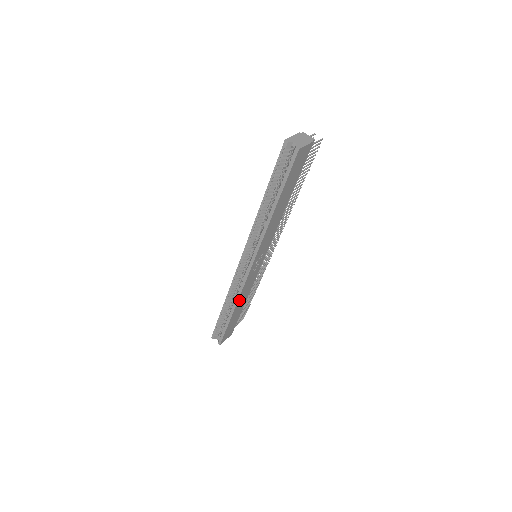
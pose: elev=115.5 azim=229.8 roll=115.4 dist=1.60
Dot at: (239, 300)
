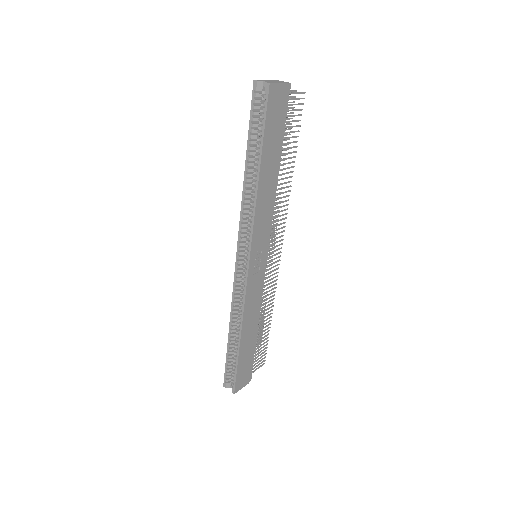
Dot at: (245, 319)
